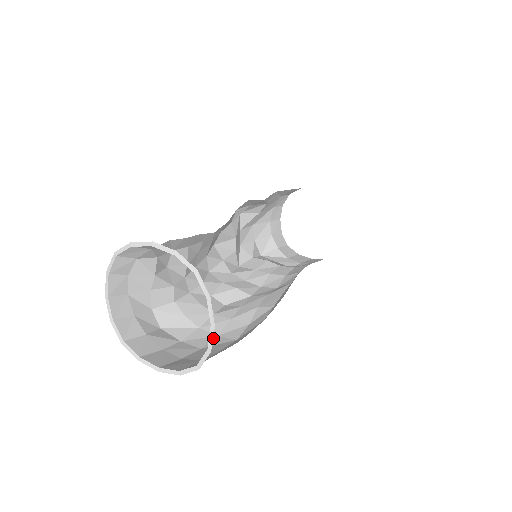
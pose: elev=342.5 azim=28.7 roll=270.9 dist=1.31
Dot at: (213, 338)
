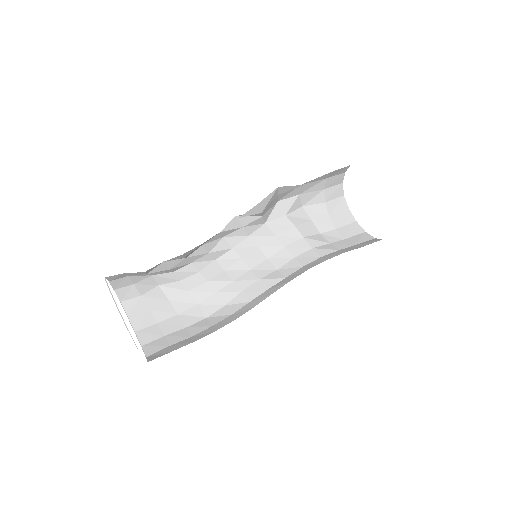
Dot at: (193, 306)
